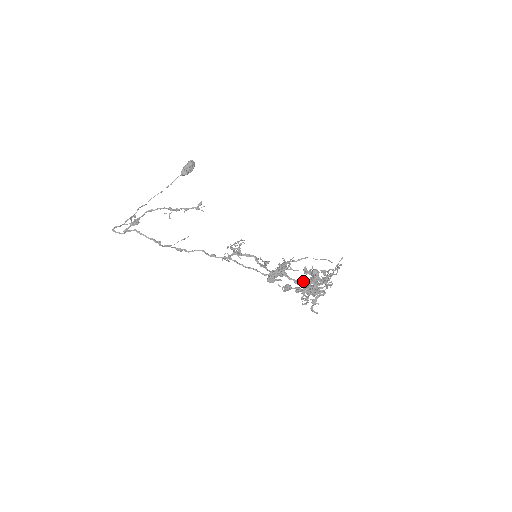
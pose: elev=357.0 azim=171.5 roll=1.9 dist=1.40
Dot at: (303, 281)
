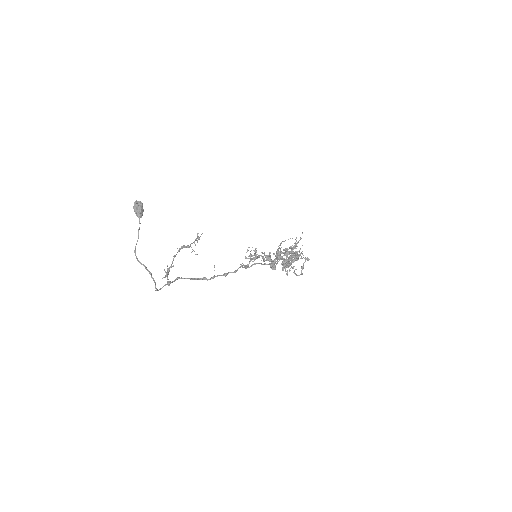
Dot at: (293, 257)
